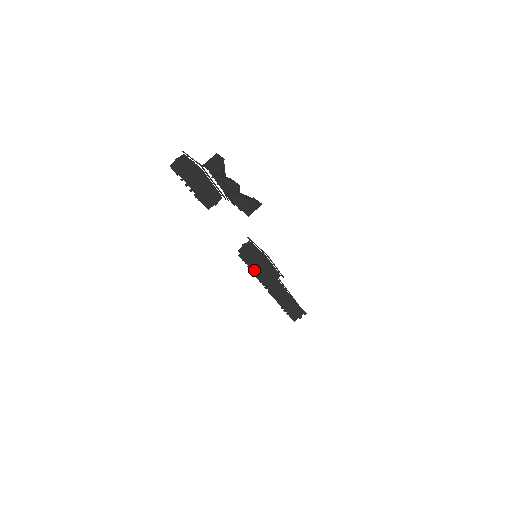
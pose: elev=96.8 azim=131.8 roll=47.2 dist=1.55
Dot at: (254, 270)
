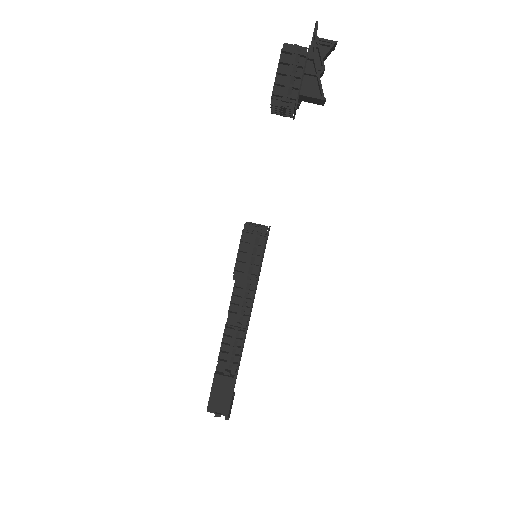
Dot at: occluded
